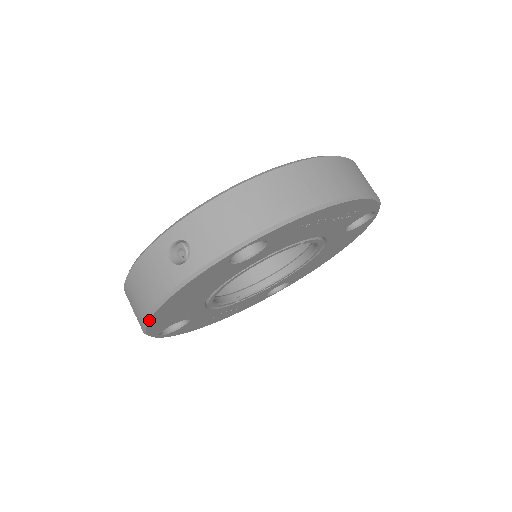
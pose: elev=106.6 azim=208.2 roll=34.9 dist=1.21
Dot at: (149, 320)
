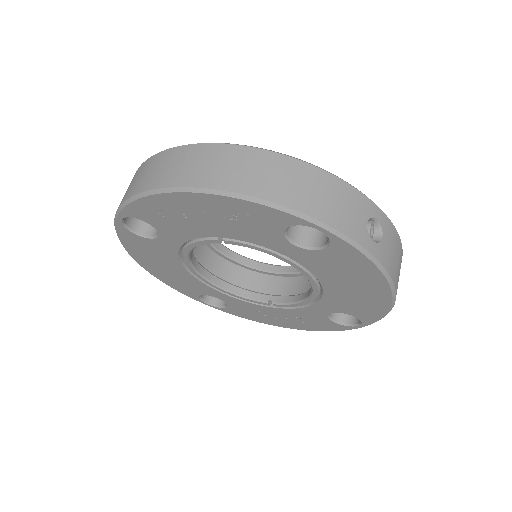
Dot at: (151, 273)
